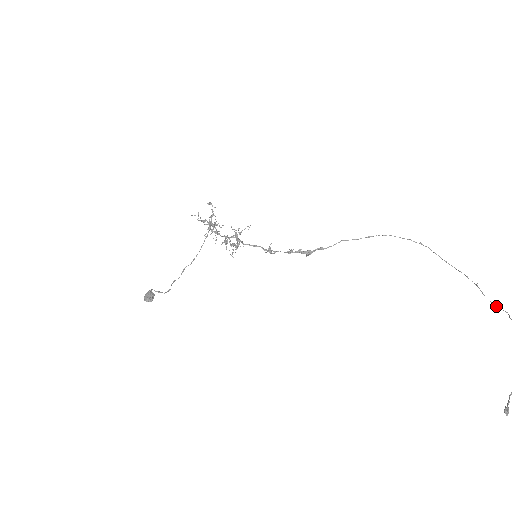
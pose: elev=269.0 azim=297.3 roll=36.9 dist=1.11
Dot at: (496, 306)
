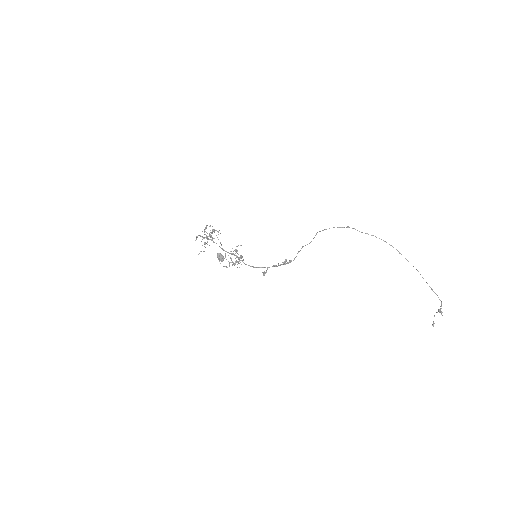
Dot at: (416, 269)
